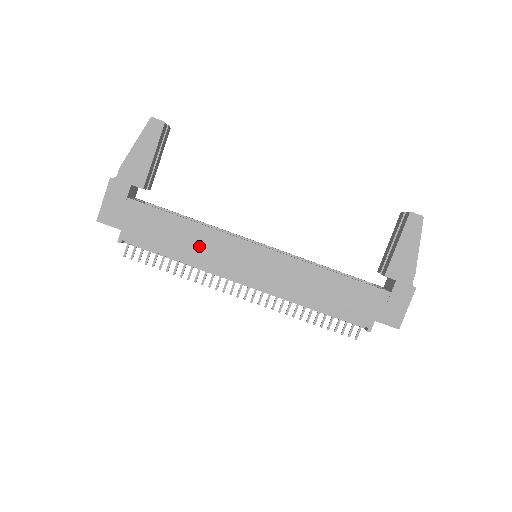
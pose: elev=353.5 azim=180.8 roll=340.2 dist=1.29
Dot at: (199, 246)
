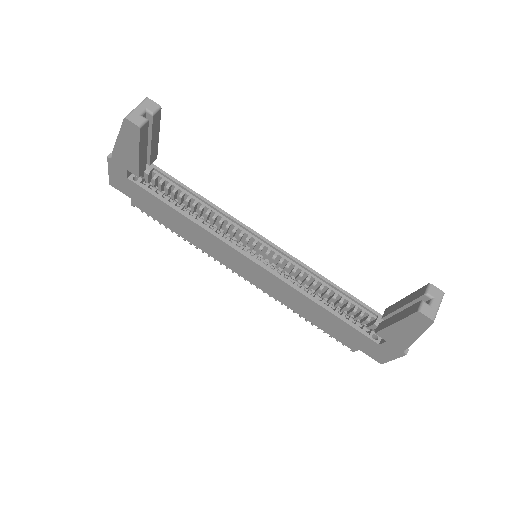
Dot at: (198, 237)
